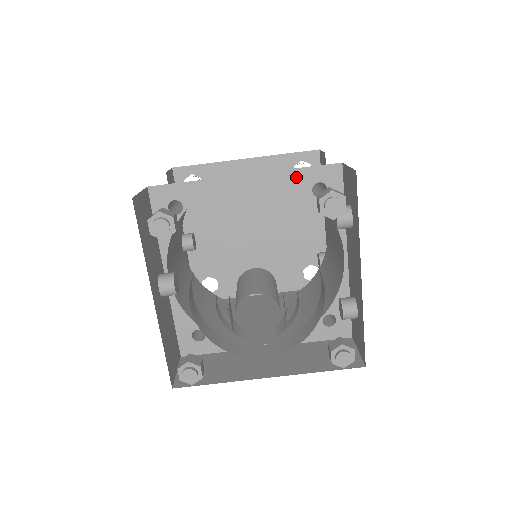
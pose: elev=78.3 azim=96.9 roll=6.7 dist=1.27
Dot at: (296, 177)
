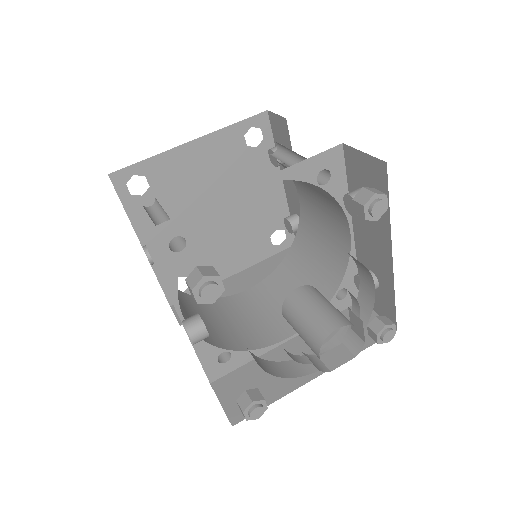
Dot at: (300, 171)
